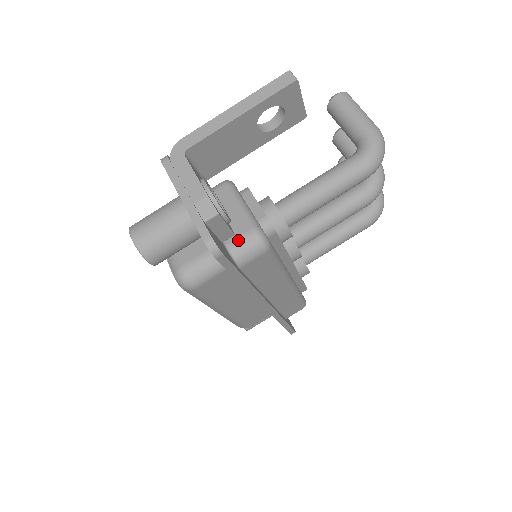
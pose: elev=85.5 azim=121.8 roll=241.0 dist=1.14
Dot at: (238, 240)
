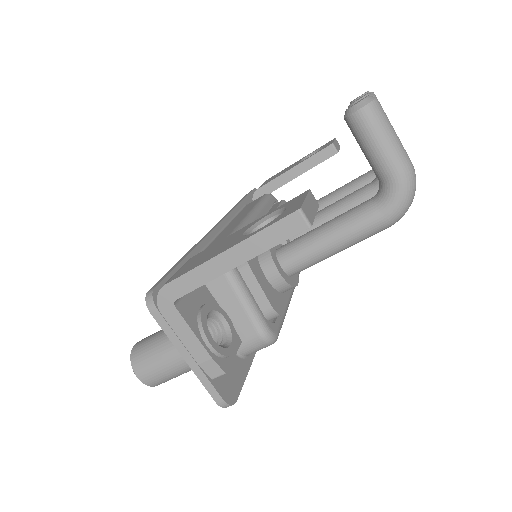
Dot at: (245, 344)
